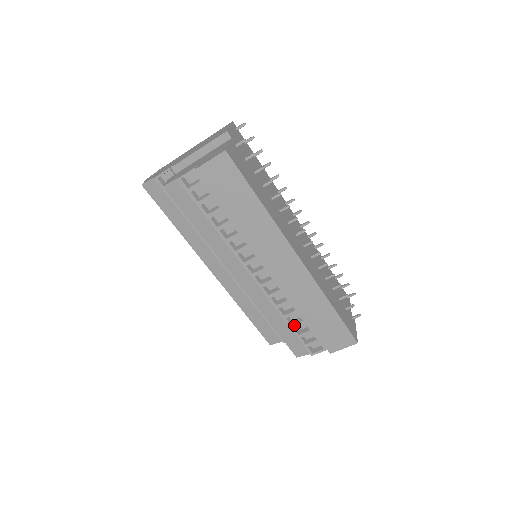
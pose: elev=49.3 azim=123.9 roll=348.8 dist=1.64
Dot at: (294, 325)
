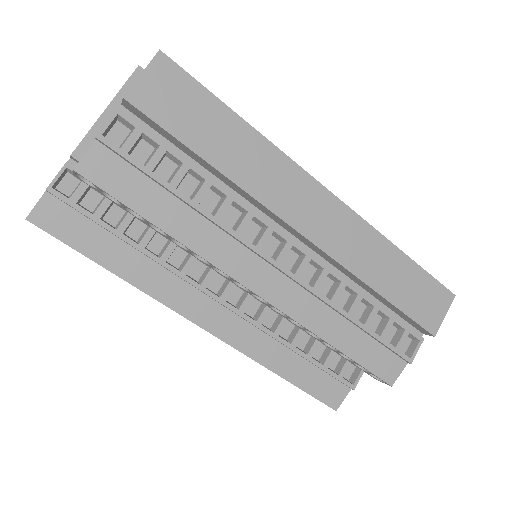
Dot at: (367, 322)
